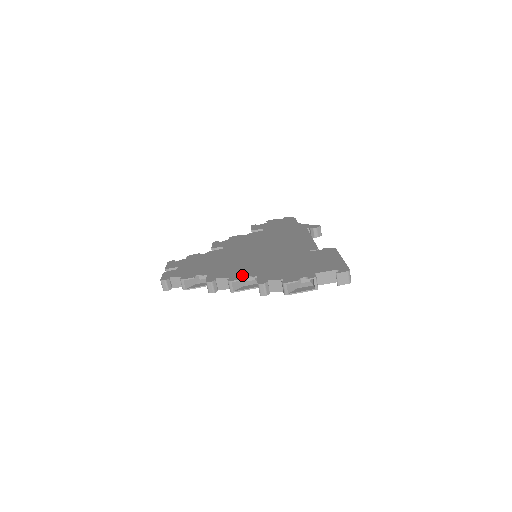
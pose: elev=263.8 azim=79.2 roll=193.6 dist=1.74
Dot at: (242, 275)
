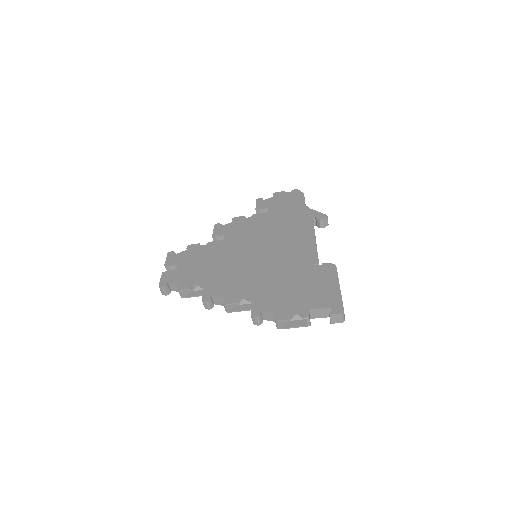
Dot at: (237, 296)
